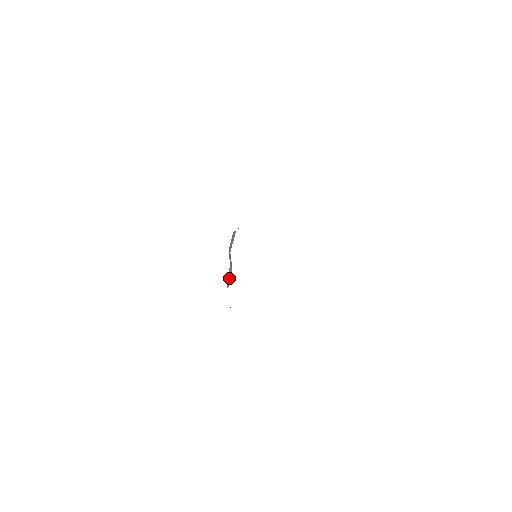
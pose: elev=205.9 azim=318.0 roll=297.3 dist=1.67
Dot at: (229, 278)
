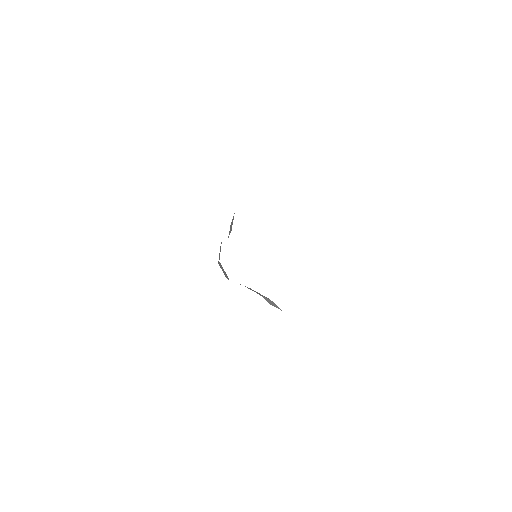
Dot at: occluded
